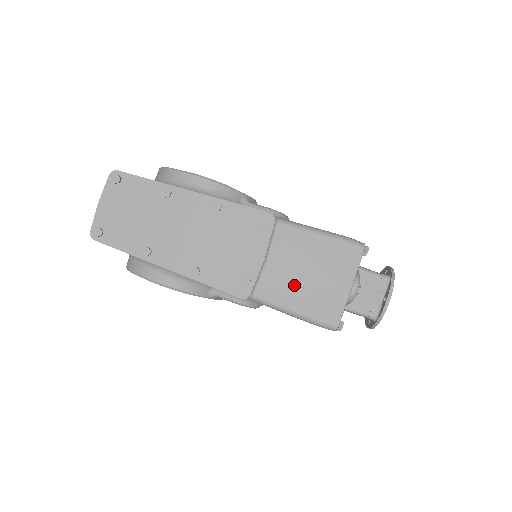
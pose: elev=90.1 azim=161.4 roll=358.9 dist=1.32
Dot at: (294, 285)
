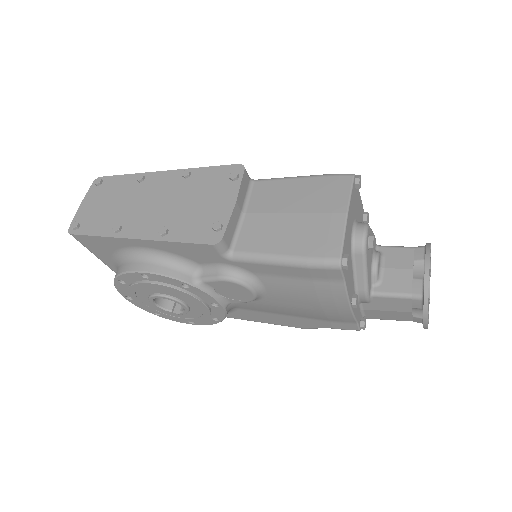
Dot at: (278, 229)
